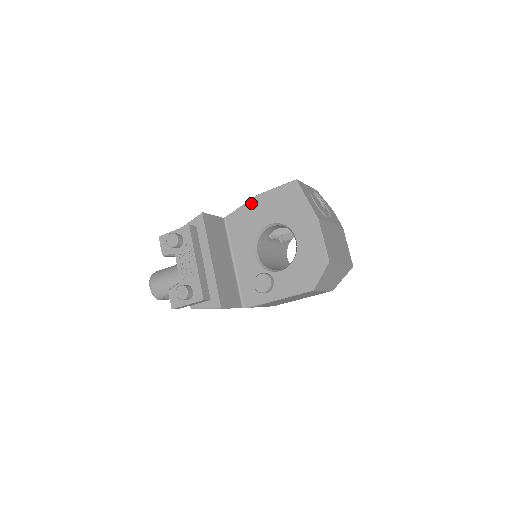
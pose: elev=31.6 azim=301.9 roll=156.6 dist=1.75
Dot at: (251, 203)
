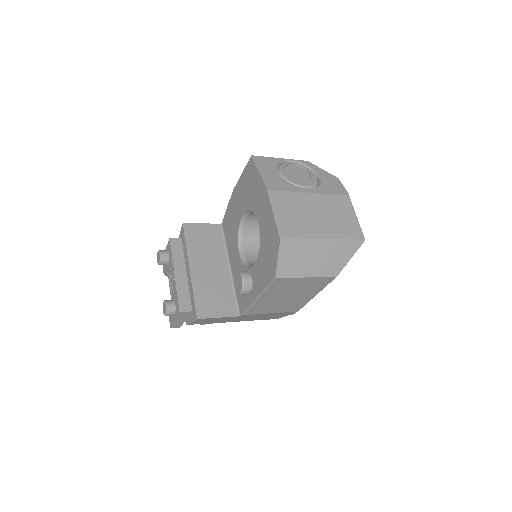
Dot at: (232, 199)
